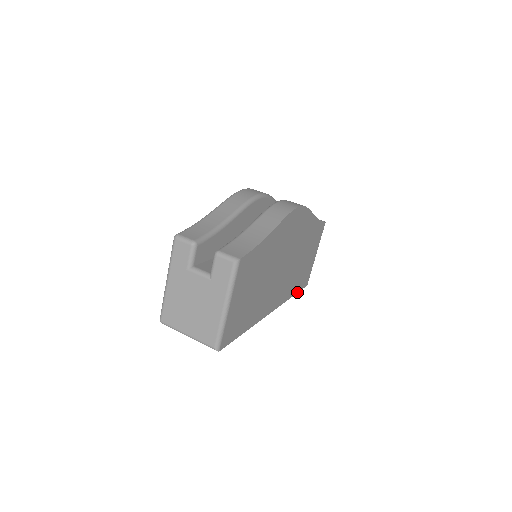
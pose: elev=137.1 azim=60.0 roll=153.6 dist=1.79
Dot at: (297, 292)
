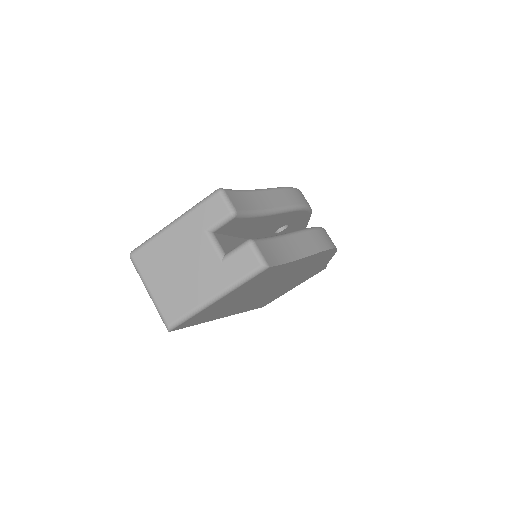
Dot at: occluded
